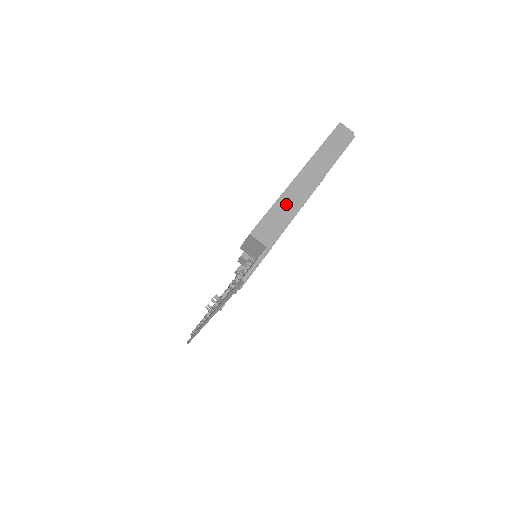
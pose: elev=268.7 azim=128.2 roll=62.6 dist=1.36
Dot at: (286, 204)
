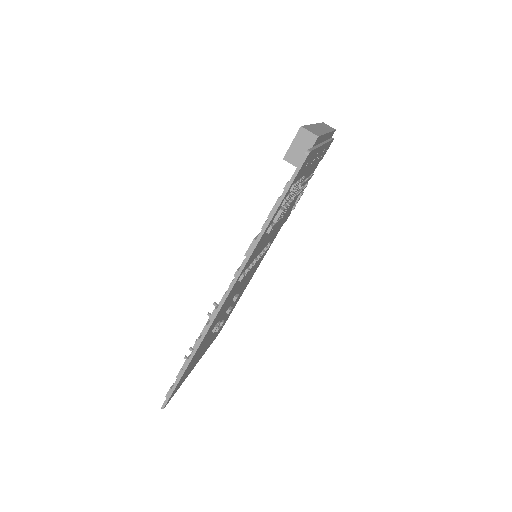
Dot at: (316, 129)
